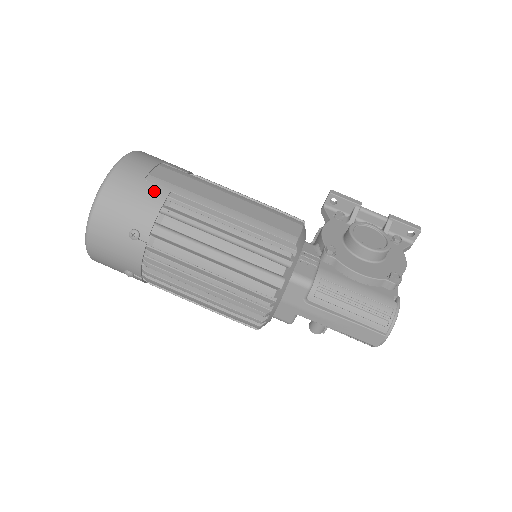
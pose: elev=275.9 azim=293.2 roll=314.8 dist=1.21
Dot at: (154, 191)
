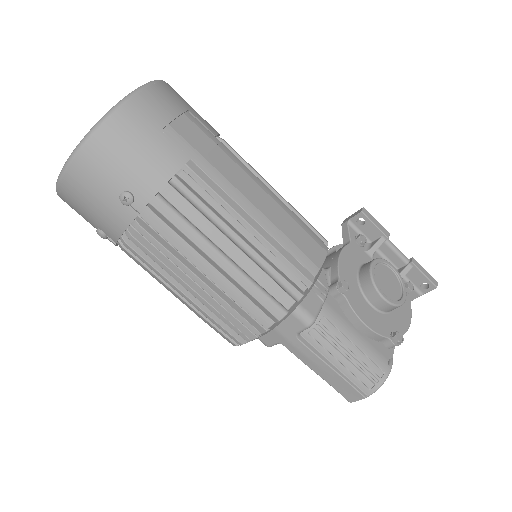
Dot at: (170, 151)
